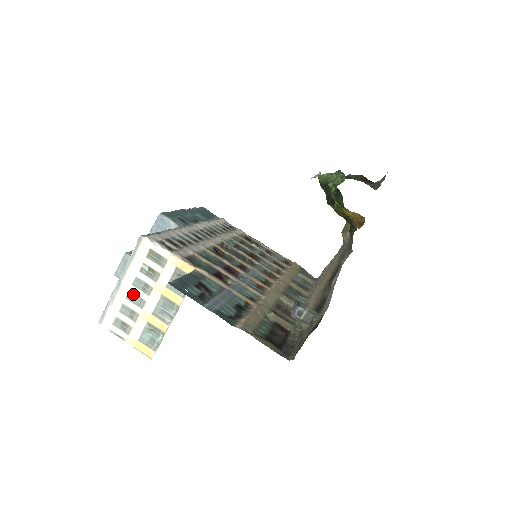
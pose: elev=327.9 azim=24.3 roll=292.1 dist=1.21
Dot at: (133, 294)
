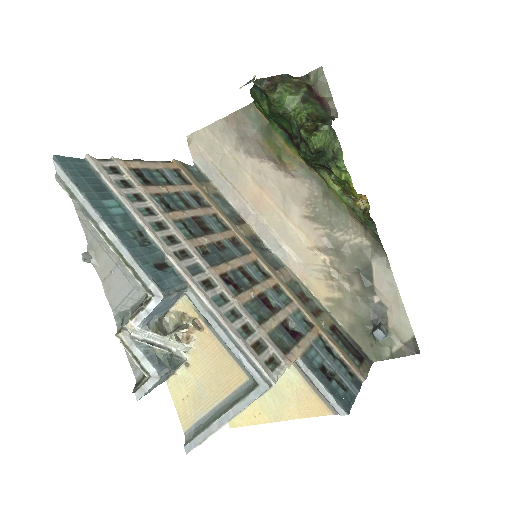
Dot at: occluded
